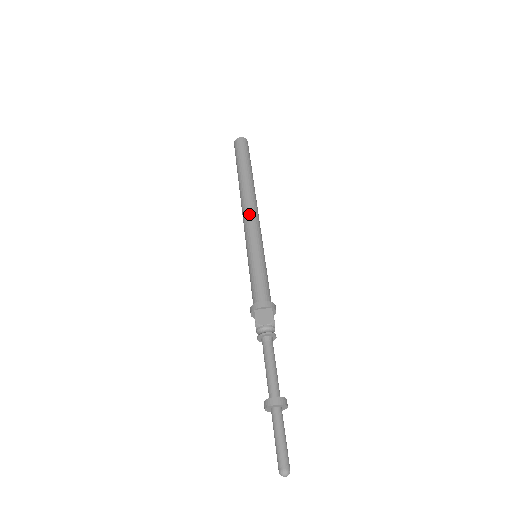
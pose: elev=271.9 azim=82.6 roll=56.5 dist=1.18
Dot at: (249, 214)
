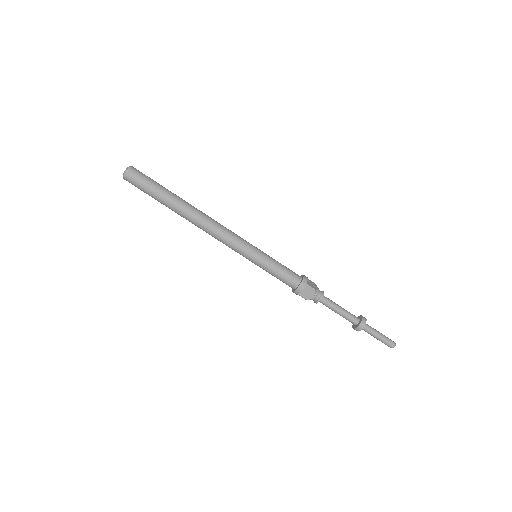
Dot at: (219, 237)
